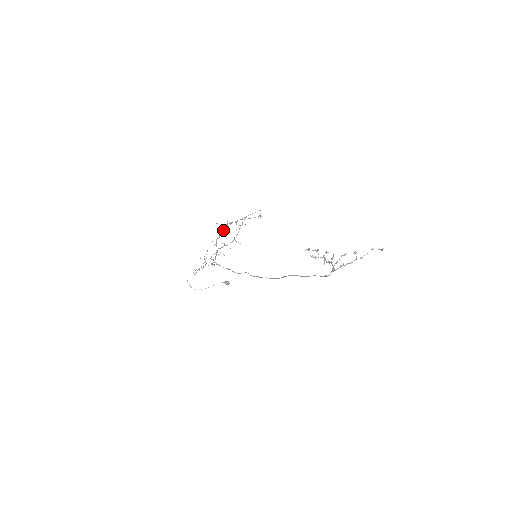
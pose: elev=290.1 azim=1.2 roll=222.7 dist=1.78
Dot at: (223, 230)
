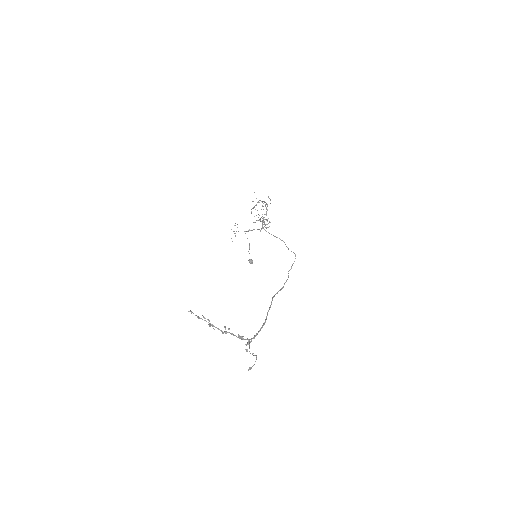
Dot at: occluded
